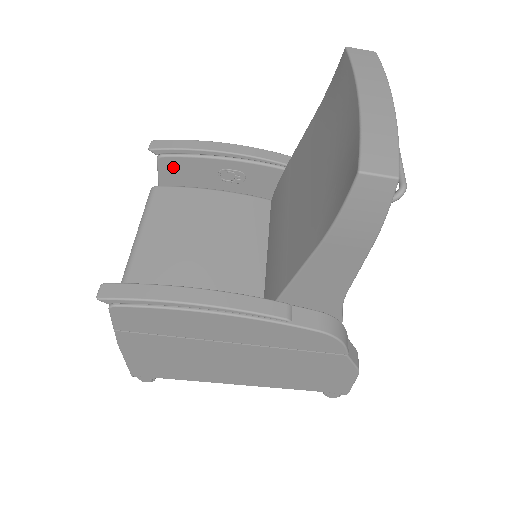
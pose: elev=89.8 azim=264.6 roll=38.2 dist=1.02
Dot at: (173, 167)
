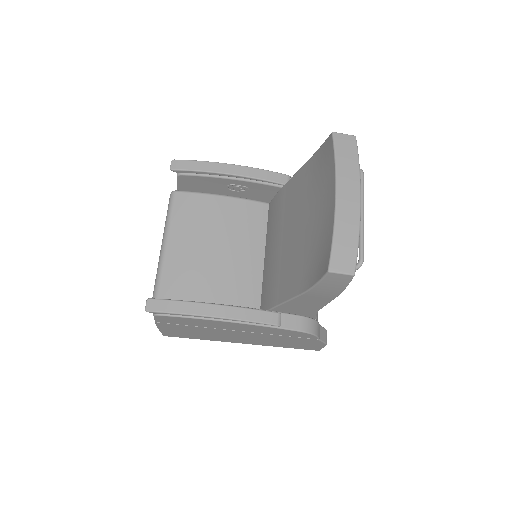
Dot at: (190, 181)
